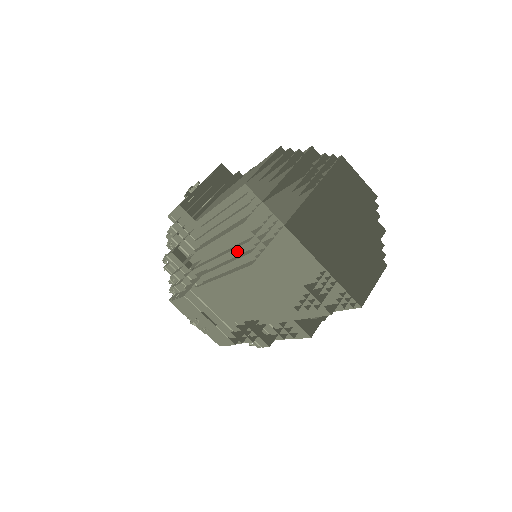
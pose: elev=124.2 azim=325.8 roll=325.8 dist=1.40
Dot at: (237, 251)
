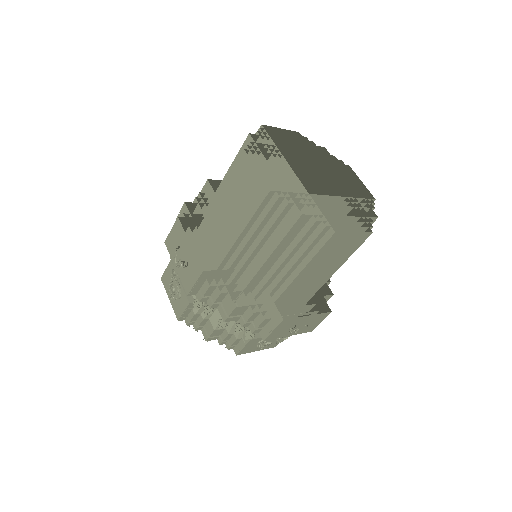
Dot at: (301, 242)
